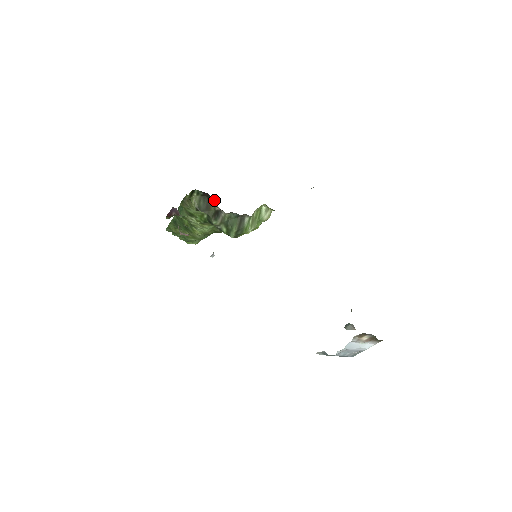
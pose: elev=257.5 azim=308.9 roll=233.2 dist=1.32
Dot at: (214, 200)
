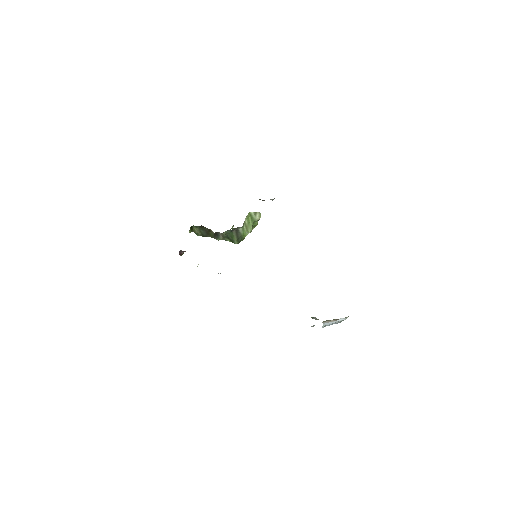
Dot at: occluded
